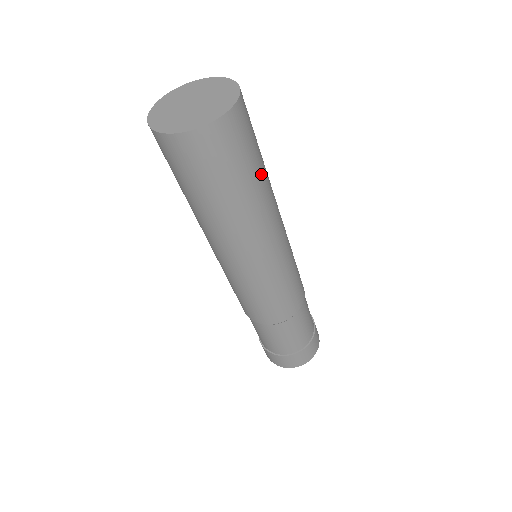
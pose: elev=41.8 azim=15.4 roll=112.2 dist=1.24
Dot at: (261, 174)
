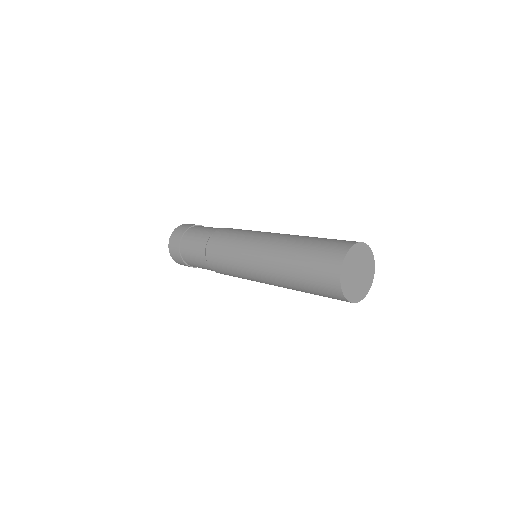
Dot at: occluded
